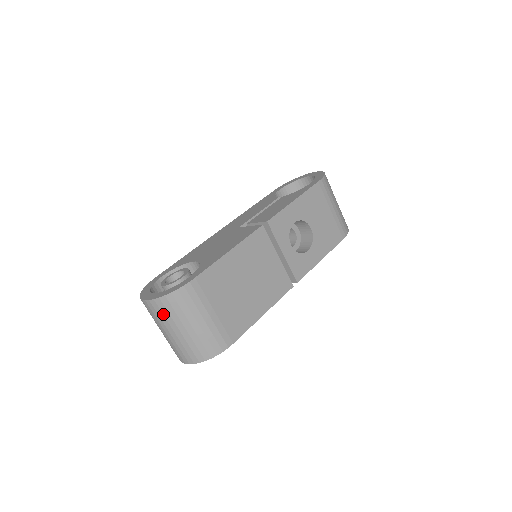
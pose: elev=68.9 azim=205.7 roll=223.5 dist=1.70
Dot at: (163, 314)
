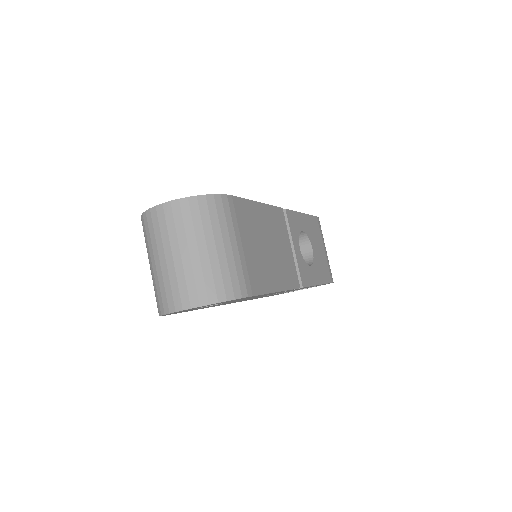
Dot at: (183, 222)
